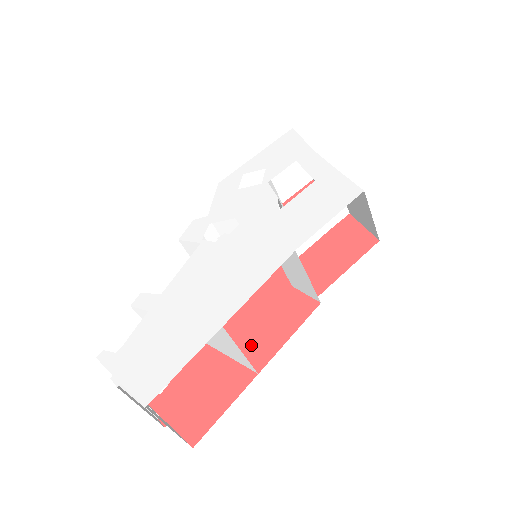
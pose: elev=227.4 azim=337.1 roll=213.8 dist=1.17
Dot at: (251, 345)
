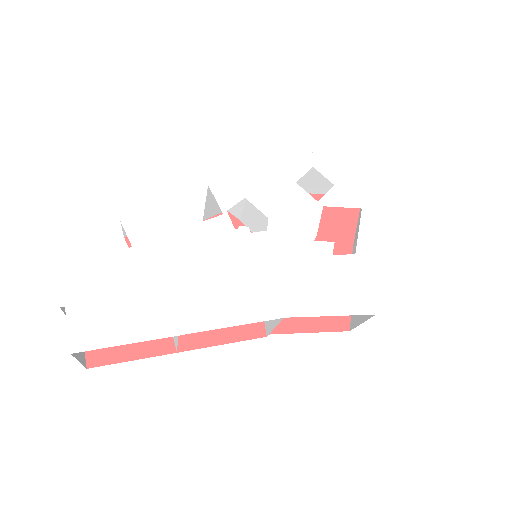
Dot at: occluded
